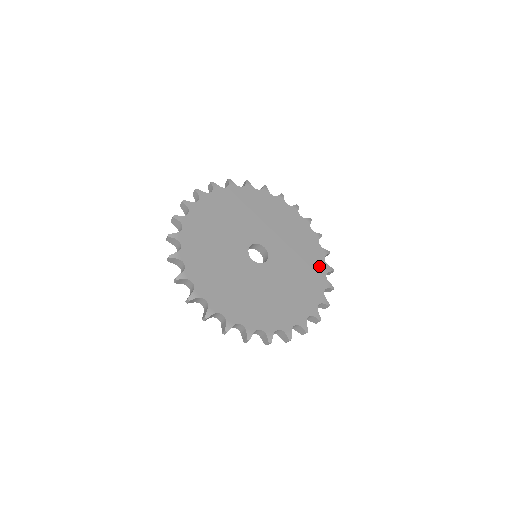
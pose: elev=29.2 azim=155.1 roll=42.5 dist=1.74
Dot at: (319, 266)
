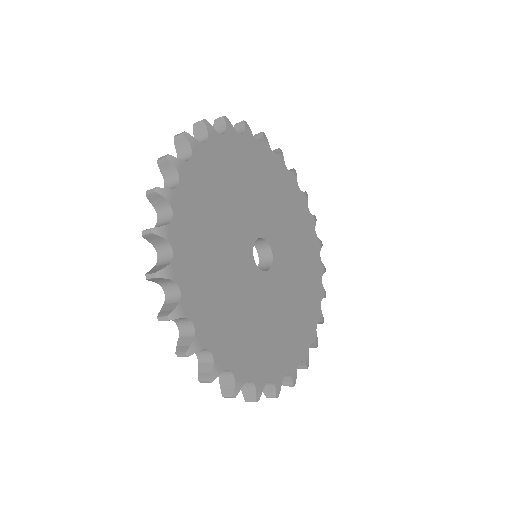
Dot at: (314, 309)
